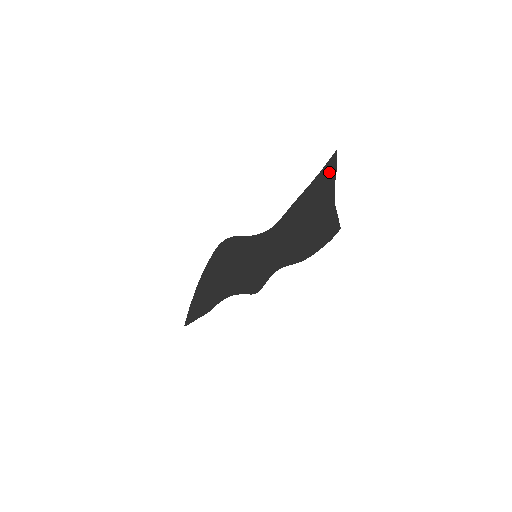
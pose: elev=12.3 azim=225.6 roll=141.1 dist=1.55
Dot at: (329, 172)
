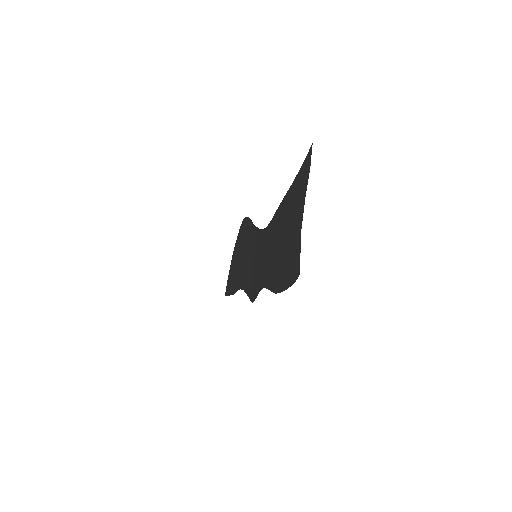
Dot at: (303, 178)
